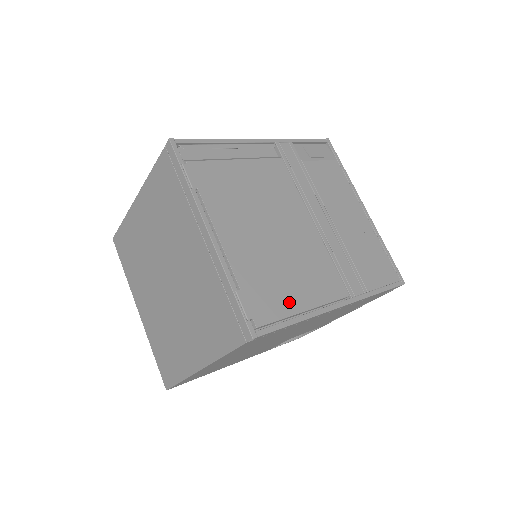
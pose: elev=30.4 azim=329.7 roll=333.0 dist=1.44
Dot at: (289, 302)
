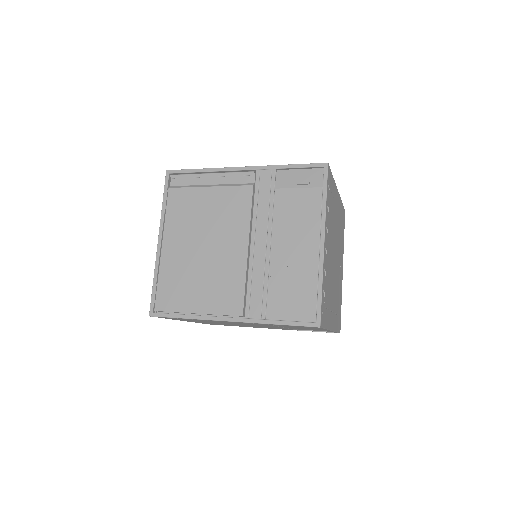
Dot at: (186, 303)
